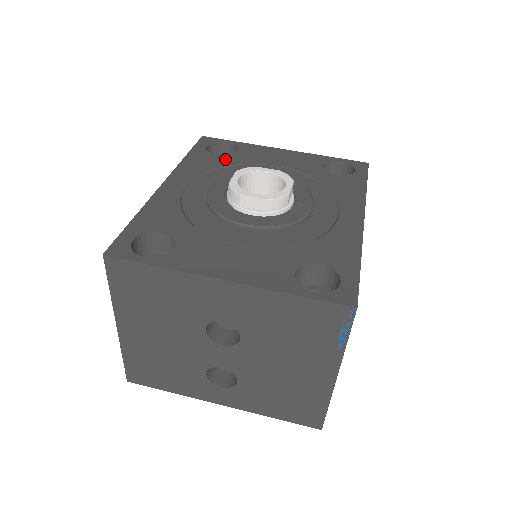
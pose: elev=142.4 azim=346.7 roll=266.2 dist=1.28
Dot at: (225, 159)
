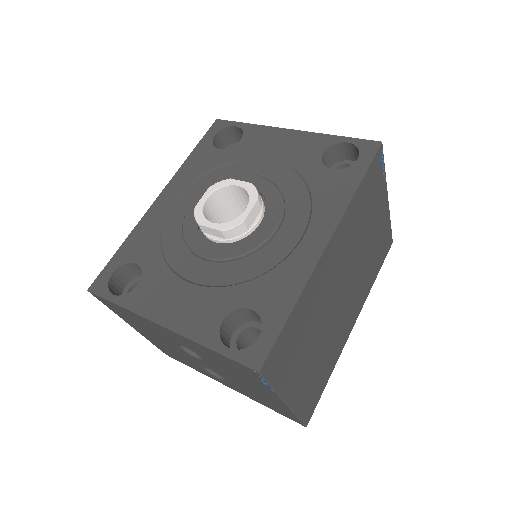
Dot at: (224, 154)
